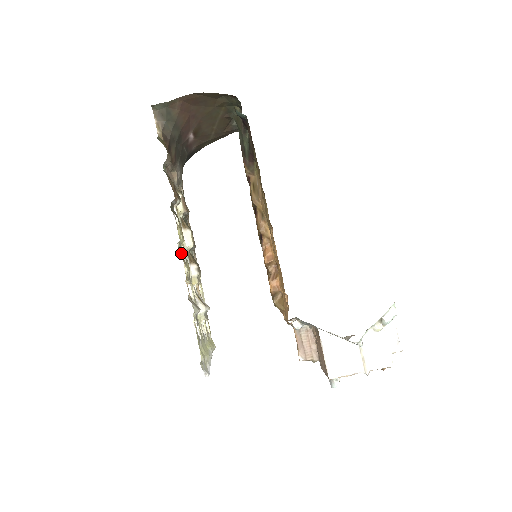
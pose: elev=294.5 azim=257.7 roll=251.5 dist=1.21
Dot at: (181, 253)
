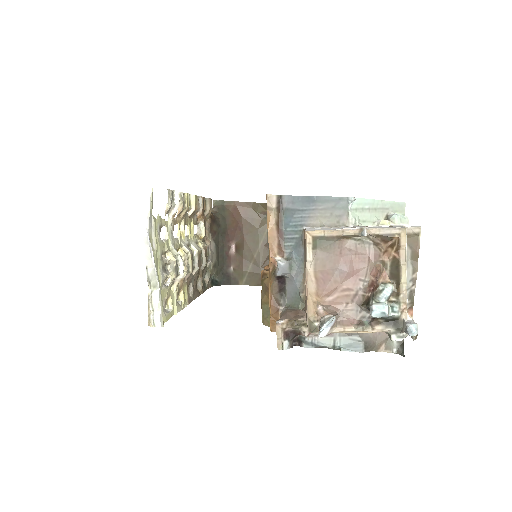
Dot at: occluded
